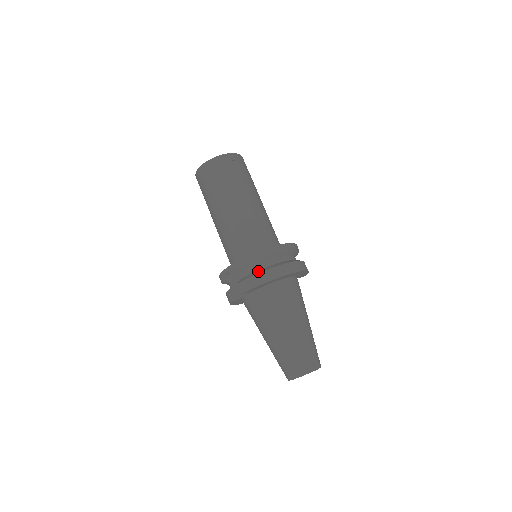
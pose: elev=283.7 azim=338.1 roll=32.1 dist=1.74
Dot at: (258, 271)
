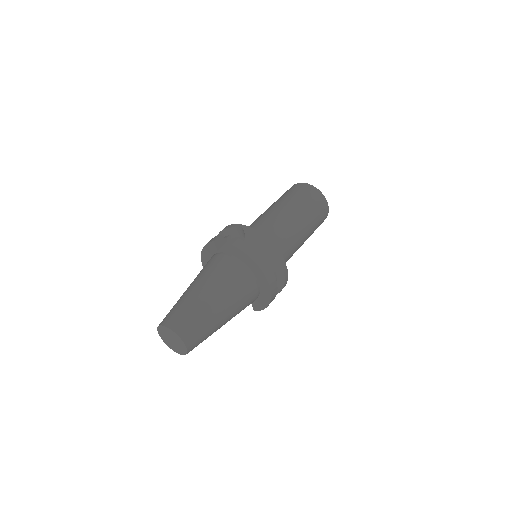
Dot at: (259, 253)
